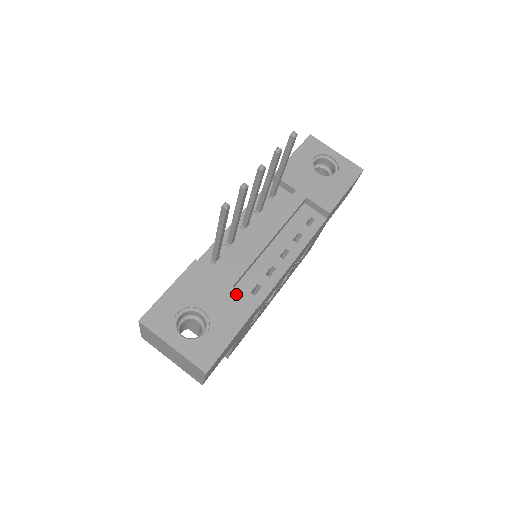
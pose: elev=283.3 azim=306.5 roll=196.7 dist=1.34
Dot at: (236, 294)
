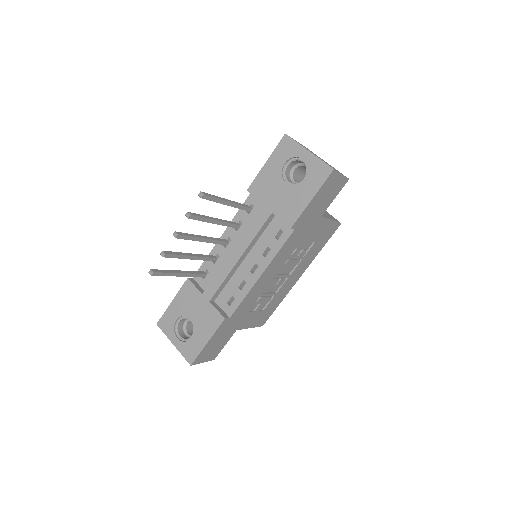
Dot at: (211, 308)
